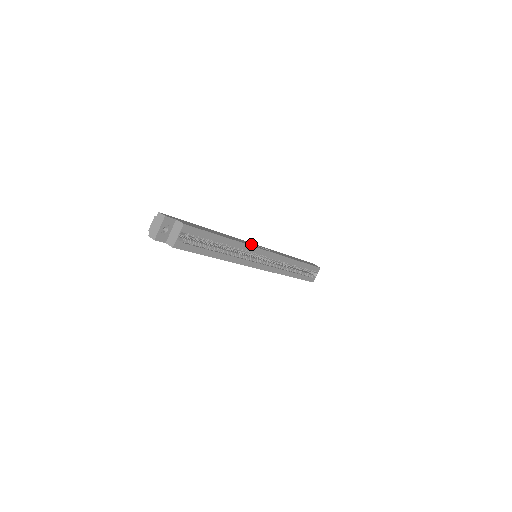
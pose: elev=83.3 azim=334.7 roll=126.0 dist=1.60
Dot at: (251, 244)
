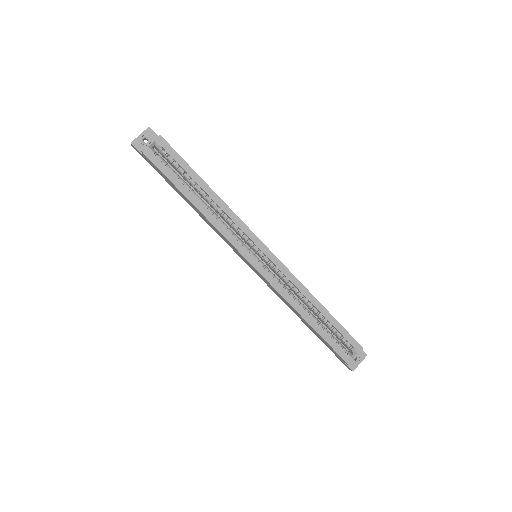
Dot at: occluded
